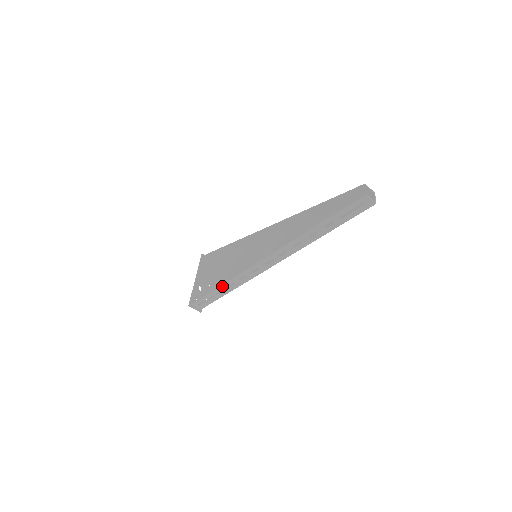
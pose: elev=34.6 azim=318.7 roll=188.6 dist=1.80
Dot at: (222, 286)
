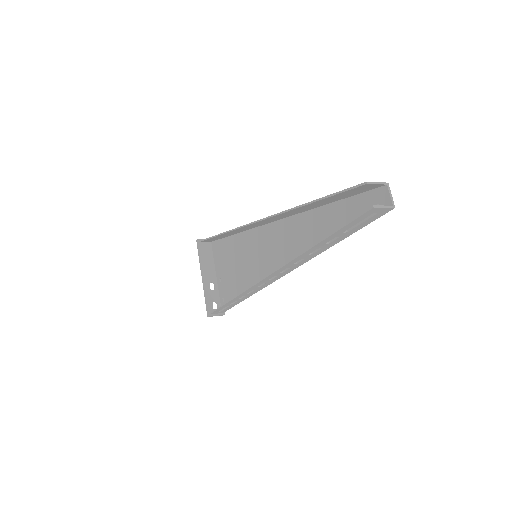
Dot at: (232, 300)
